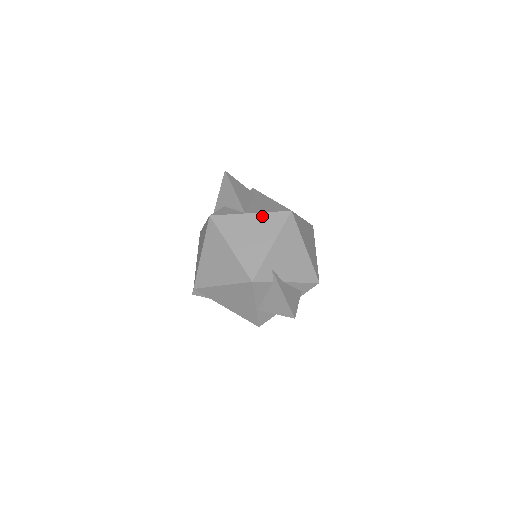
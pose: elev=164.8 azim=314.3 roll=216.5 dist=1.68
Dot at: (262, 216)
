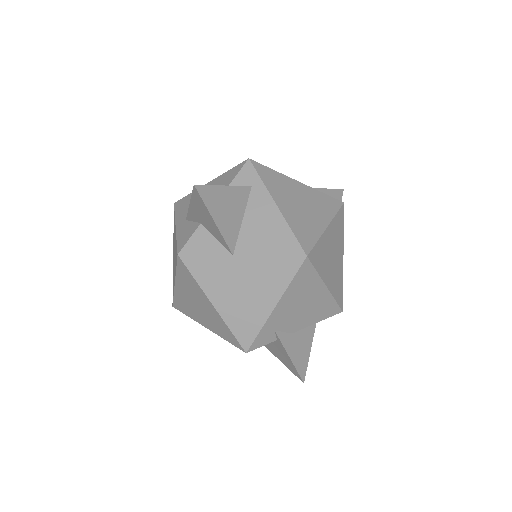
Dot at: (259, 262)
